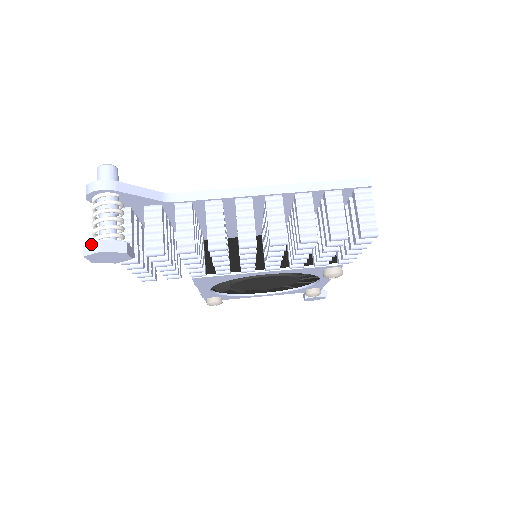
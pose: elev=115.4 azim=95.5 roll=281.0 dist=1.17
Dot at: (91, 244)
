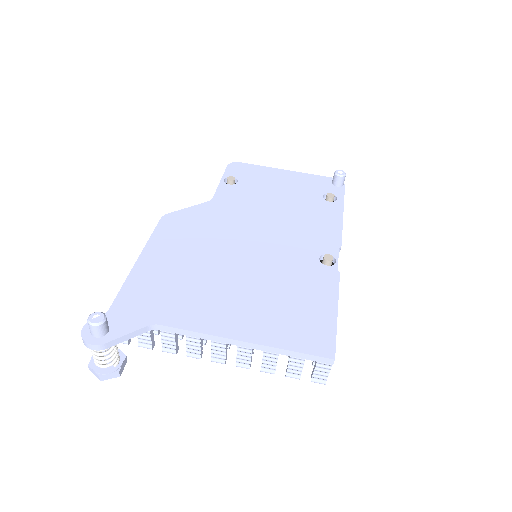
Dot at: (93, 371)
